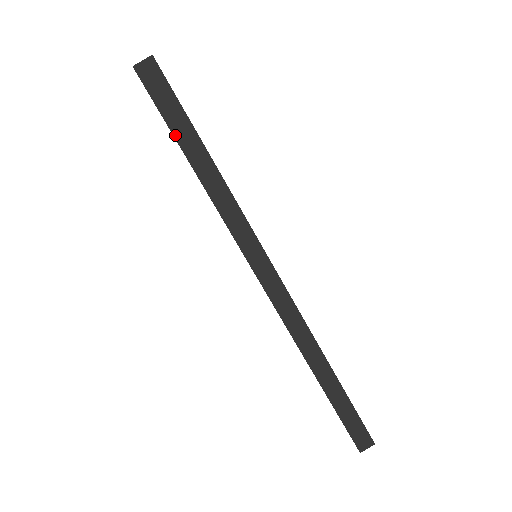
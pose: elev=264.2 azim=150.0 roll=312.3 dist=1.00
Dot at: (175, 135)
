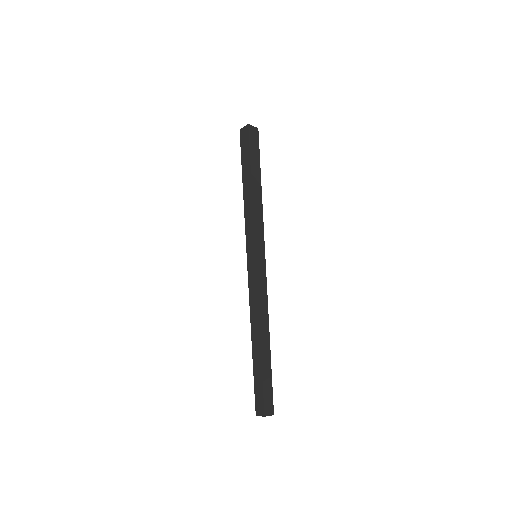
Dot at: (251, 167)
